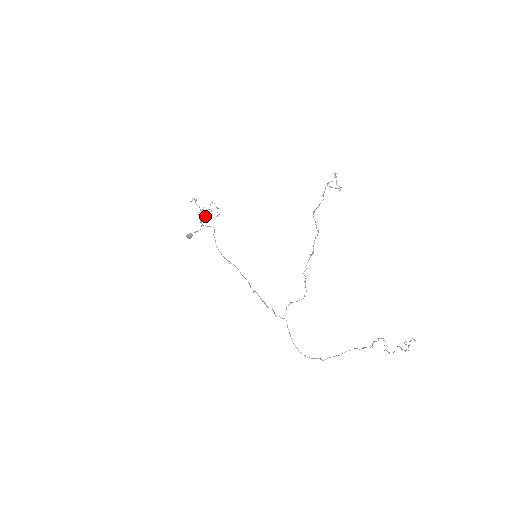
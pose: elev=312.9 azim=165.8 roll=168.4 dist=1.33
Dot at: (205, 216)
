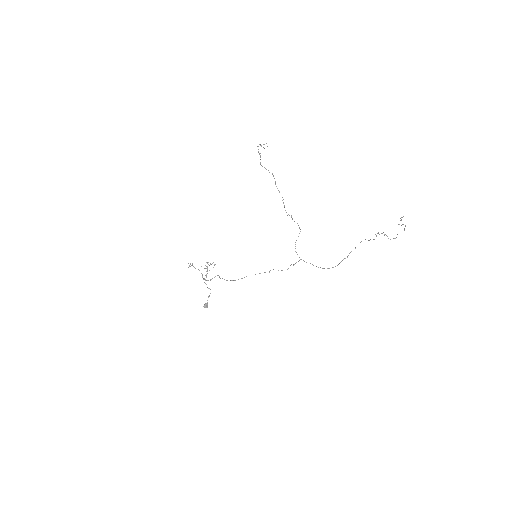
Dot at: (206, 271)
